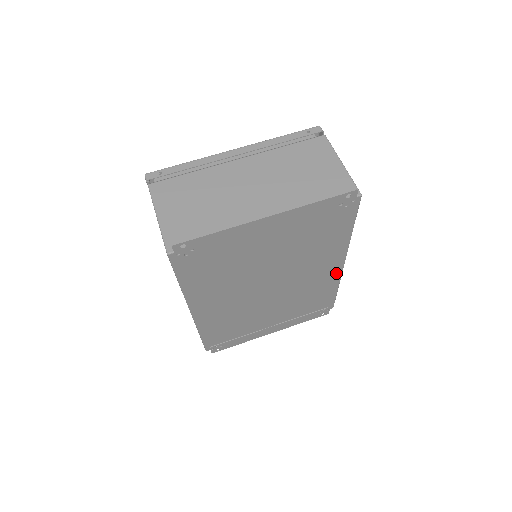
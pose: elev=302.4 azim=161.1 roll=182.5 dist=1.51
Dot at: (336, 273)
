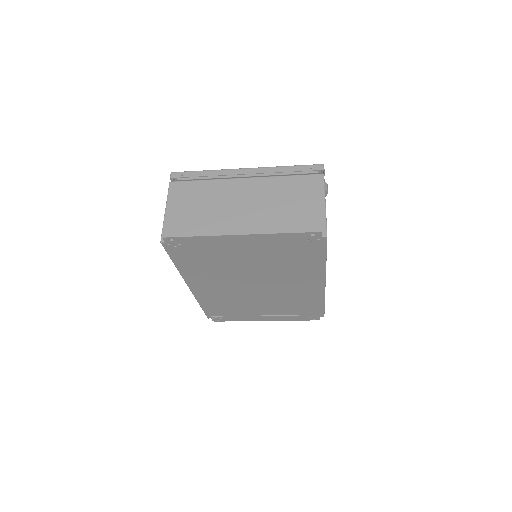
Dot at: (319, 290)
